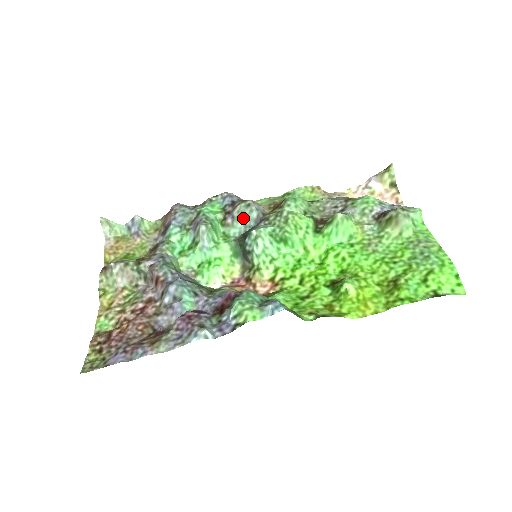
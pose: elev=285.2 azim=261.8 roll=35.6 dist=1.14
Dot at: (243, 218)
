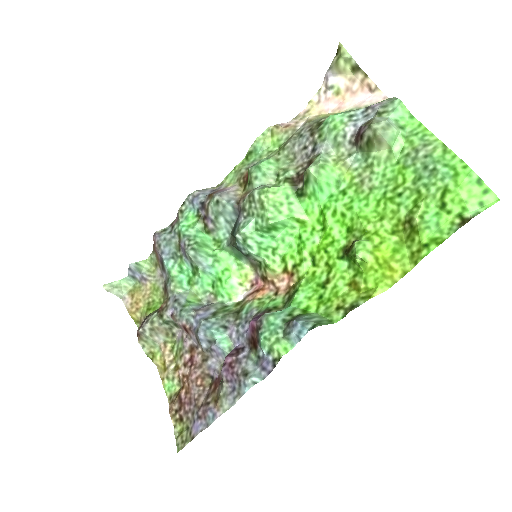
Dot at: (221, 217)
